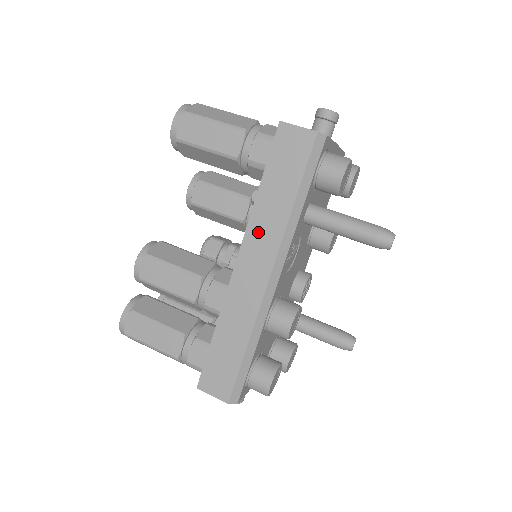
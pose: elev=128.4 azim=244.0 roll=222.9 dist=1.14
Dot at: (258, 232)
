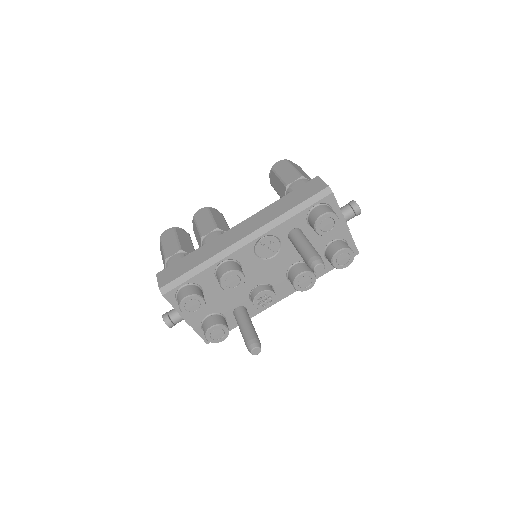
Dot at: (260, 216)
